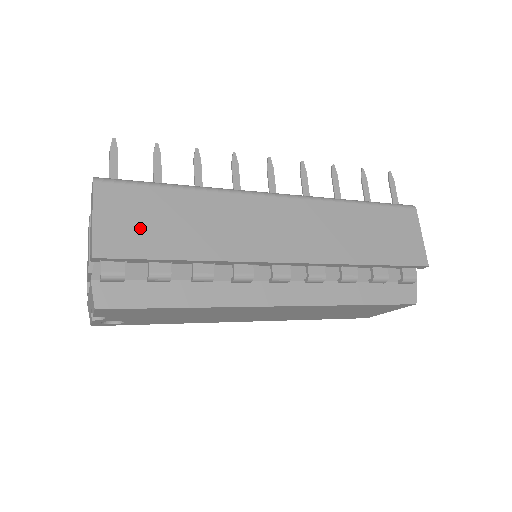
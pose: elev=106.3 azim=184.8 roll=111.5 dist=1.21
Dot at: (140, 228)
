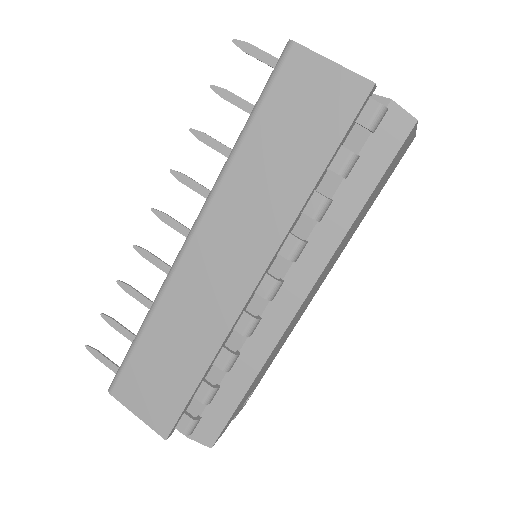
Dot at: (160, 390)
